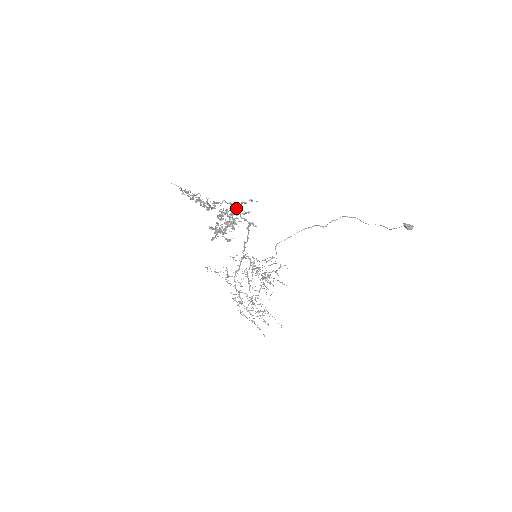
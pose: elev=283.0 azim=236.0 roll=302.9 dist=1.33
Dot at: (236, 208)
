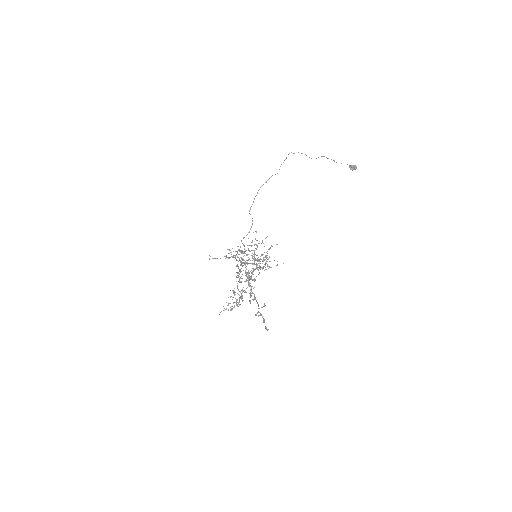
Dot at: occluded
